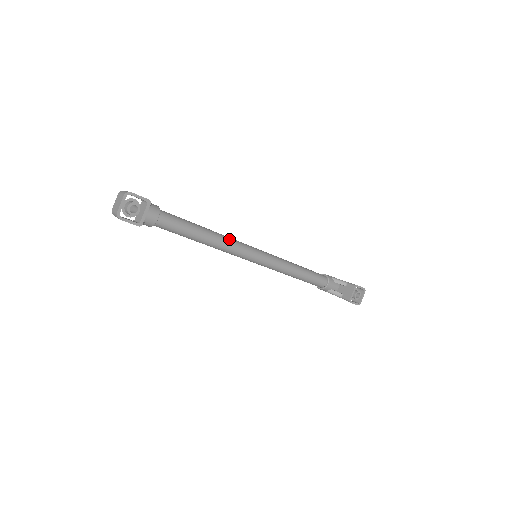
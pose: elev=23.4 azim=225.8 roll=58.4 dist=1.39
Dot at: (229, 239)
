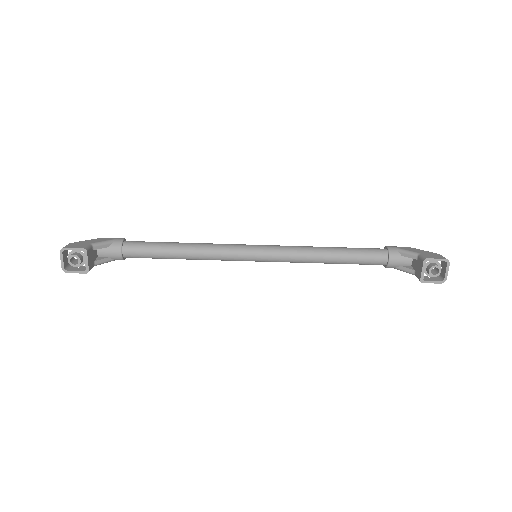
Dot at: (214, 247)
